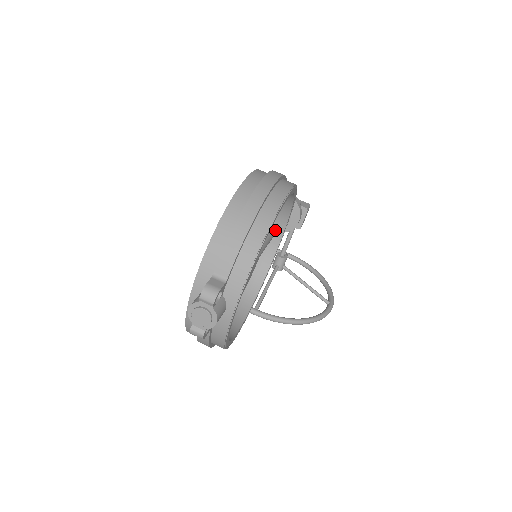
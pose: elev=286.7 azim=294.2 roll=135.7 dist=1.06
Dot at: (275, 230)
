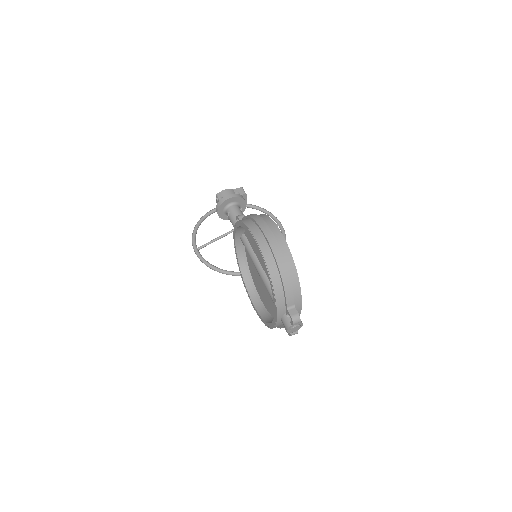
Dot at: occluded
